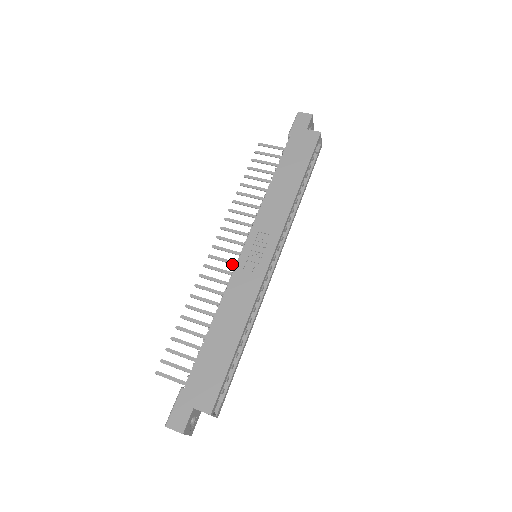
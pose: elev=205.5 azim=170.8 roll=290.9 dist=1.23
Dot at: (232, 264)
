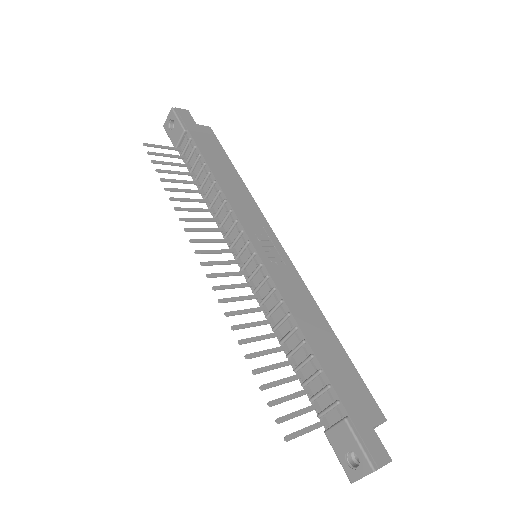
Dot at: (237, 275)
